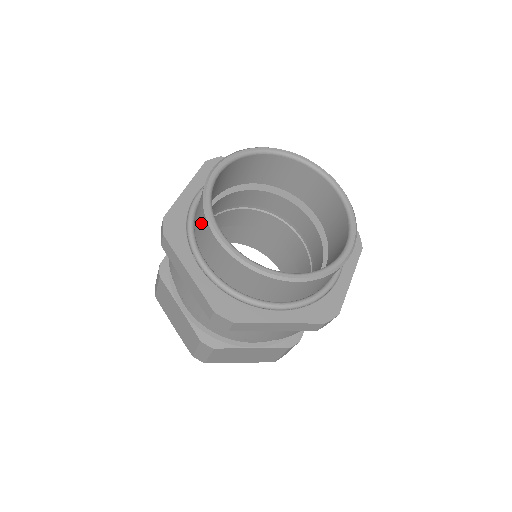
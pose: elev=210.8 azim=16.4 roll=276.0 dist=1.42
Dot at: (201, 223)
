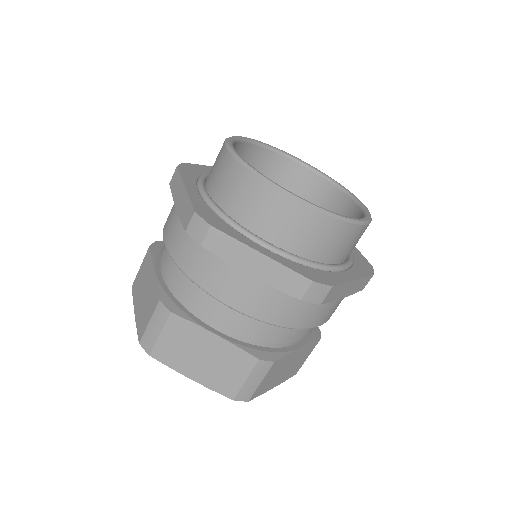
Dot at: occluded
